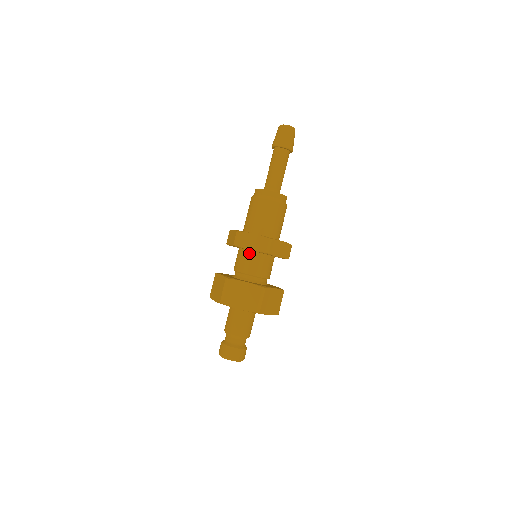
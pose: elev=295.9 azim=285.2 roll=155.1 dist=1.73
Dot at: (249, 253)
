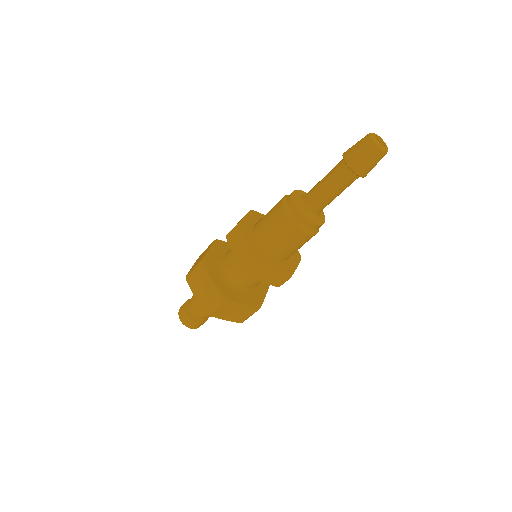
Dot at: occluded
